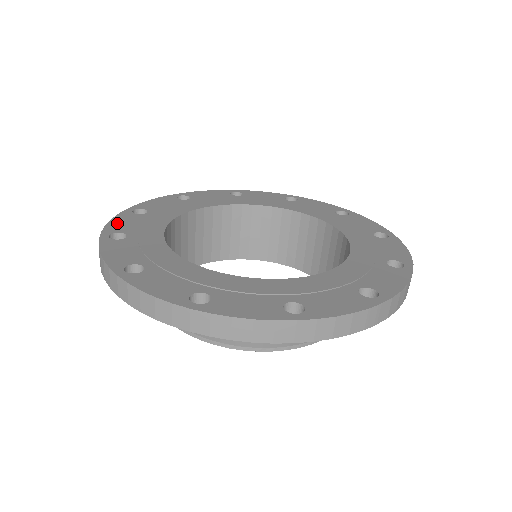
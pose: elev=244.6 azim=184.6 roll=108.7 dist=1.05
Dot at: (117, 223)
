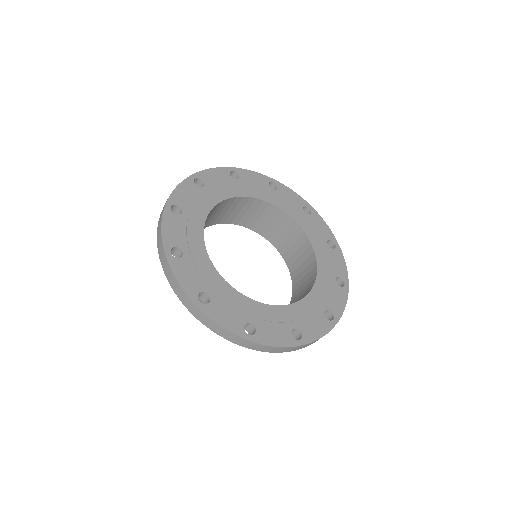
Dot at: (211, 173)
